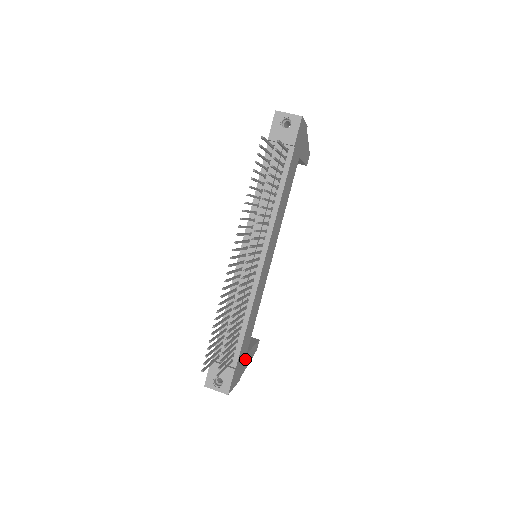
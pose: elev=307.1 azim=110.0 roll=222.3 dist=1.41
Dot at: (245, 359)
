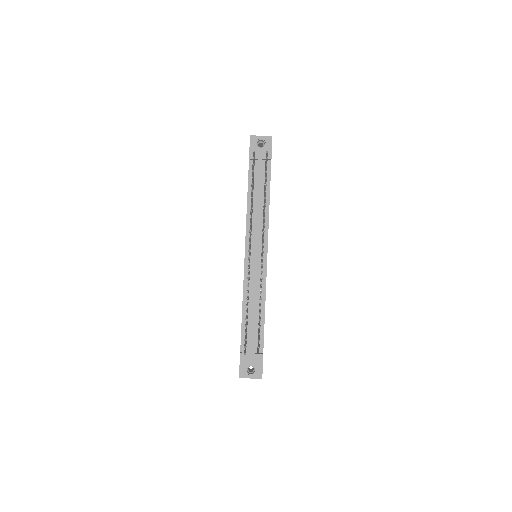
Dot at: occluded
